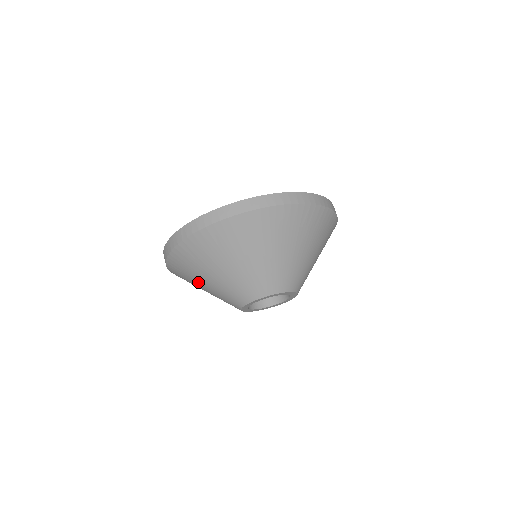
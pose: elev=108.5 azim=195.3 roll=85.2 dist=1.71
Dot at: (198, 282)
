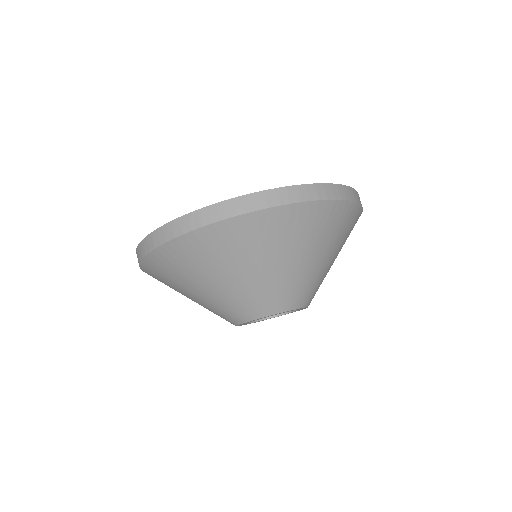
Dot at: occluded
